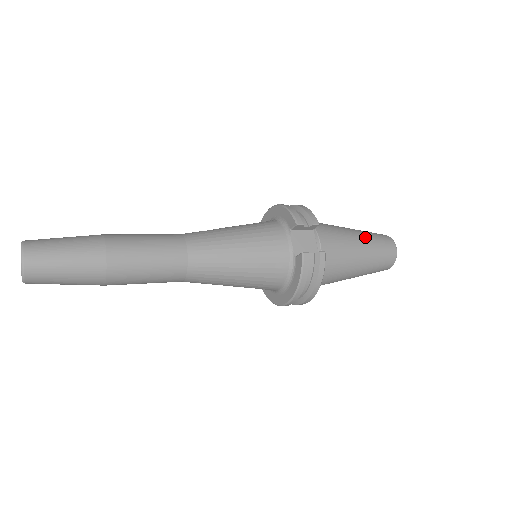
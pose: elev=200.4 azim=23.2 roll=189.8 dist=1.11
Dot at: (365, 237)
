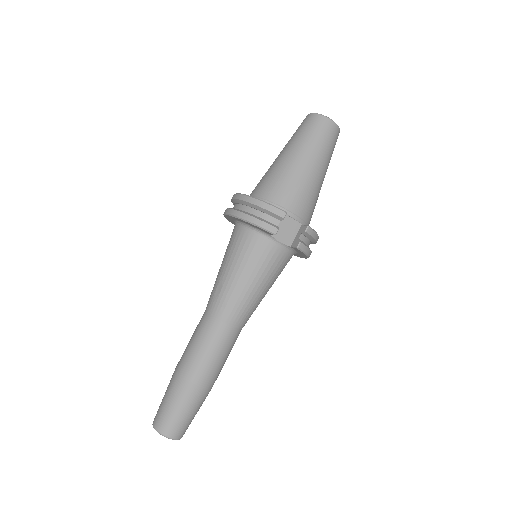
Dot at: (310, 152)
